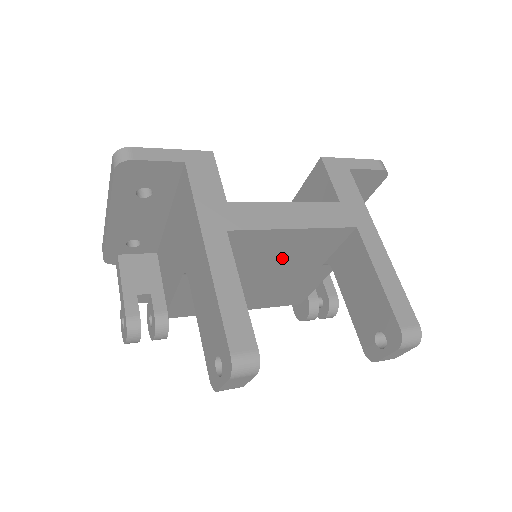
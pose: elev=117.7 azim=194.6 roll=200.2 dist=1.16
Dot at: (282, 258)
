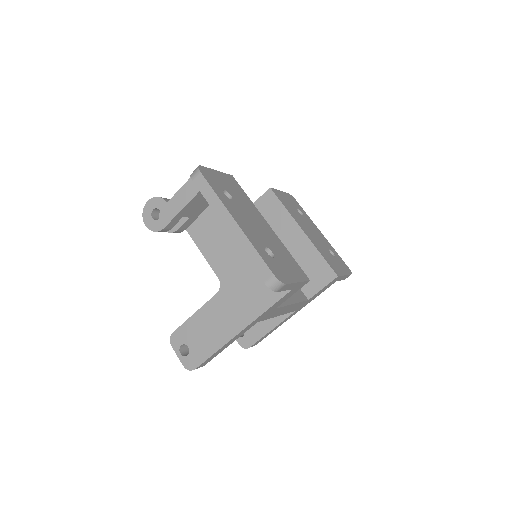
Dot at: occluded
